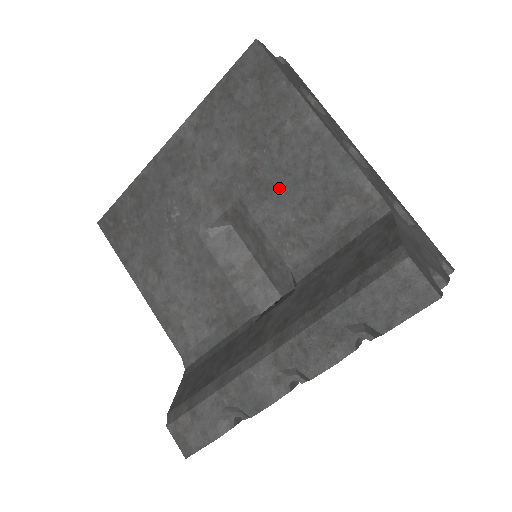
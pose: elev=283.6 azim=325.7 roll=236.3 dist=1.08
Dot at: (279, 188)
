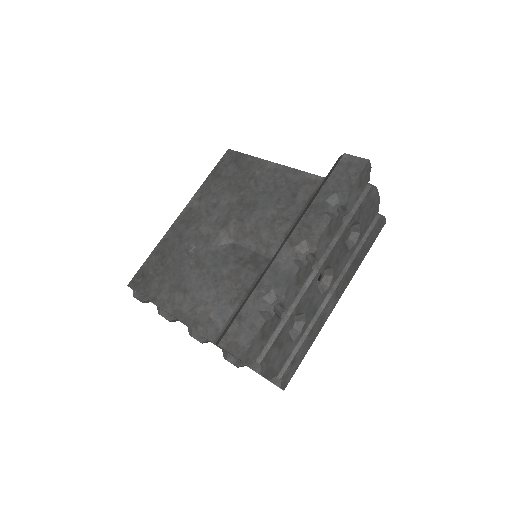
Dot at: (261, 201)
